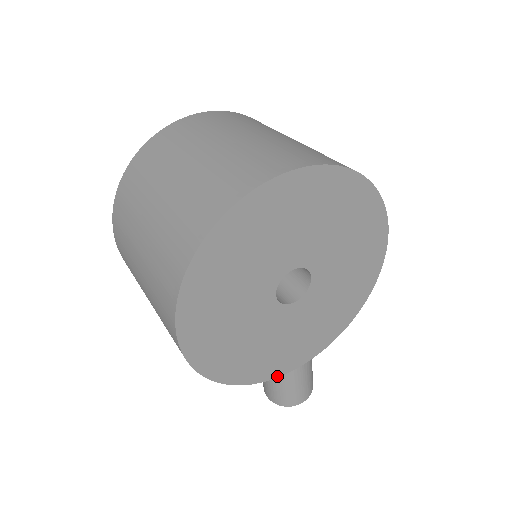
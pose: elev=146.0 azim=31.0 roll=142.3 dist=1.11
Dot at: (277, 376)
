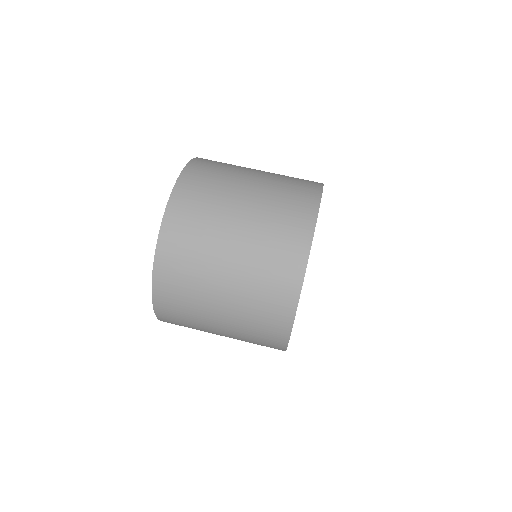
Dot at: occluded
